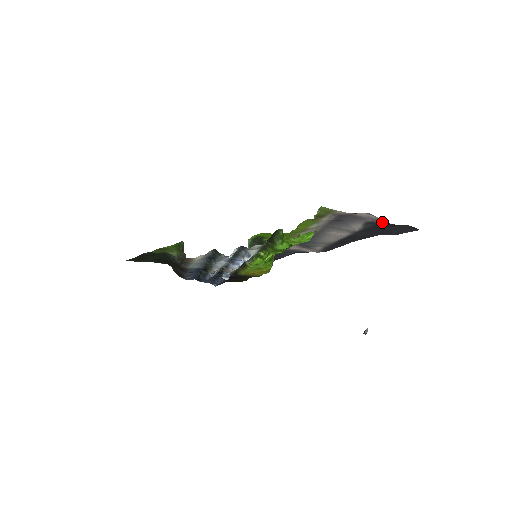
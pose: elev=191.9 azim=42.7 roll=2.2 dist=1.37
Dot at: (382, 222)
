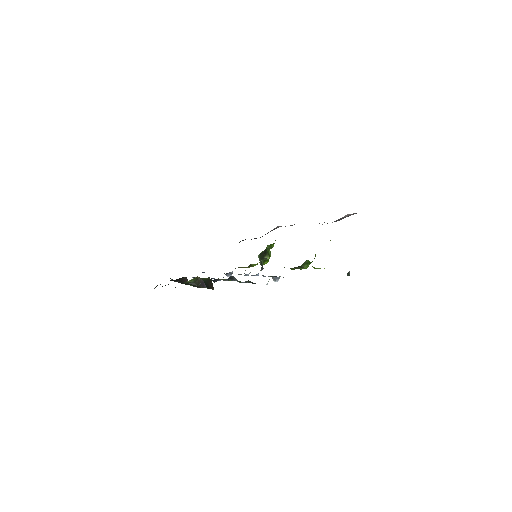
Dot at: occluded
